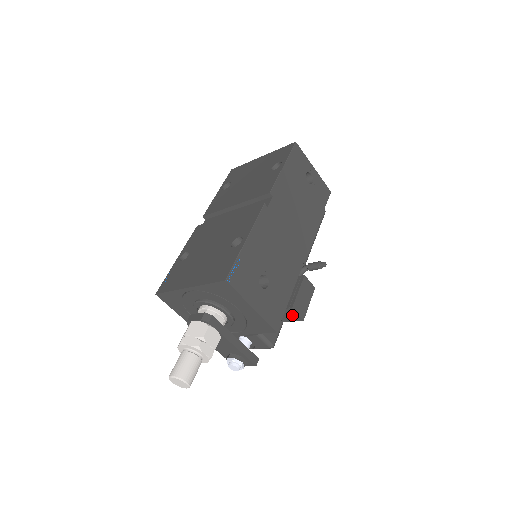
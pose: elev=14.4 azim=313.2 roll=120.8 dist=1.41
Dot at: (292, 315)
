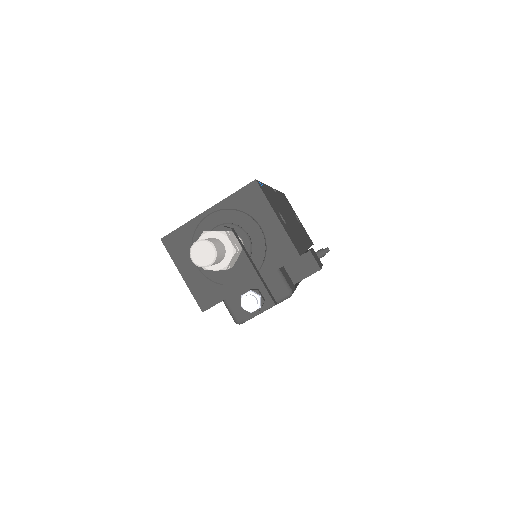
Dot at: (308, 264)
